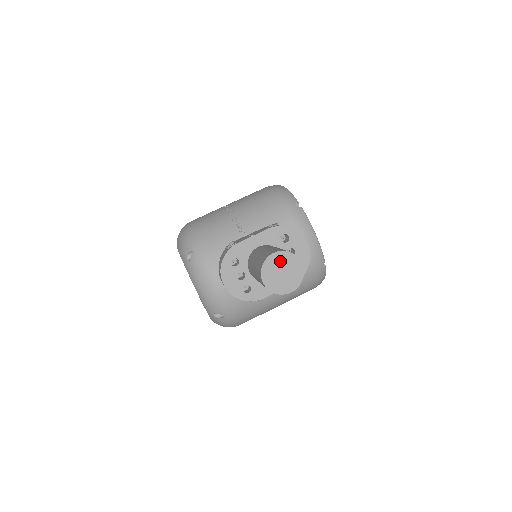
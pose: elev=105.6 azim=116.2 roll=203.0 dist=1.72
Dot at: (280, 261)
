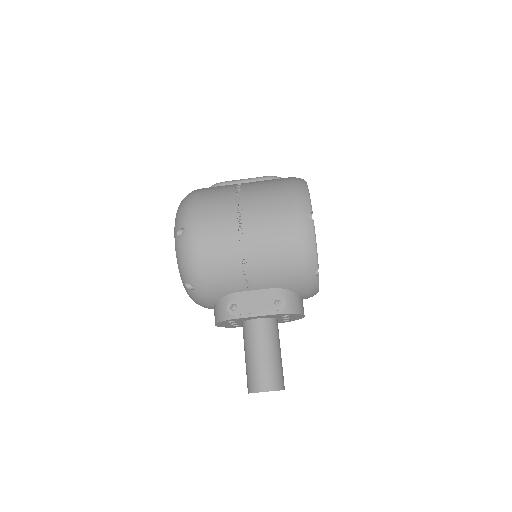
Dot at: occluded
